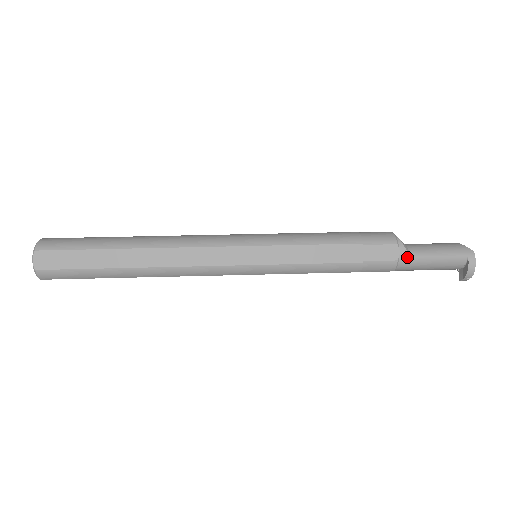
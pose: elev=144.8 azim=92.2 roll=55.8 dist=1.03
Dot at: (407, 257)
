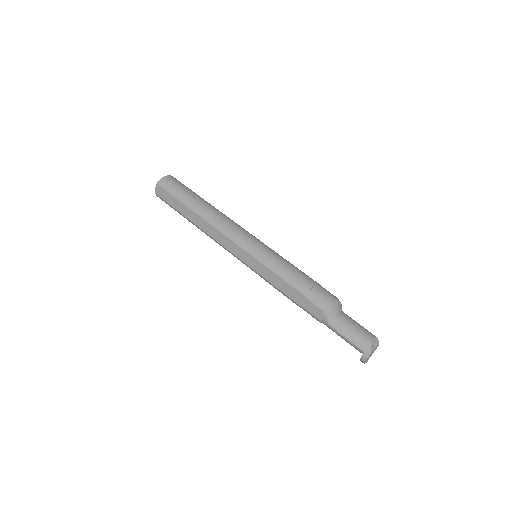
Dot at: (327, 323)
